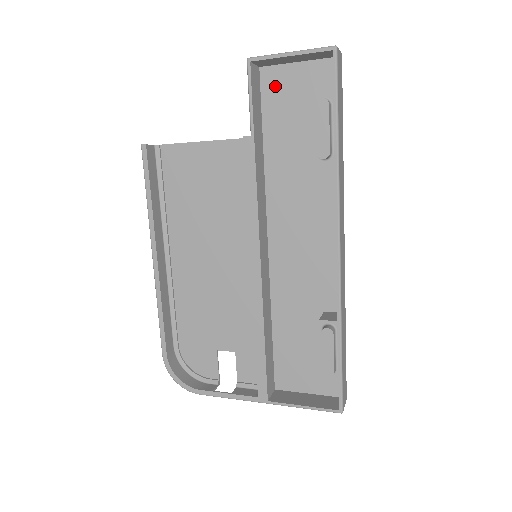
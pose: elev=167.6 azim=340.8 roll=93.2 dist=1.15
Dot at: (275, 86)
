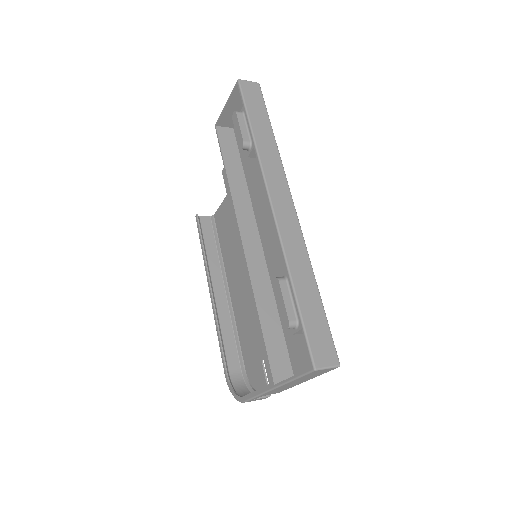
Dot at: occluded
